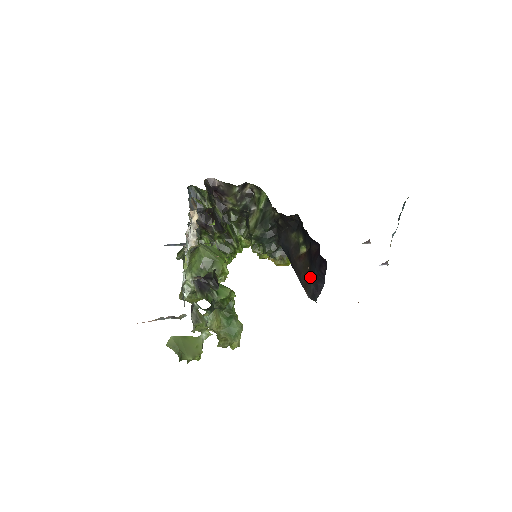
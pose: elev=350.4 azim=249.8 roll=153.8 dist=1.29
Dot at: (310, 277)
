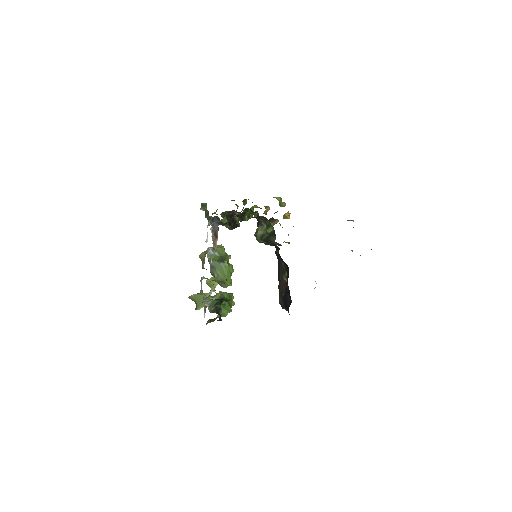
Dot at: (282, 299)
